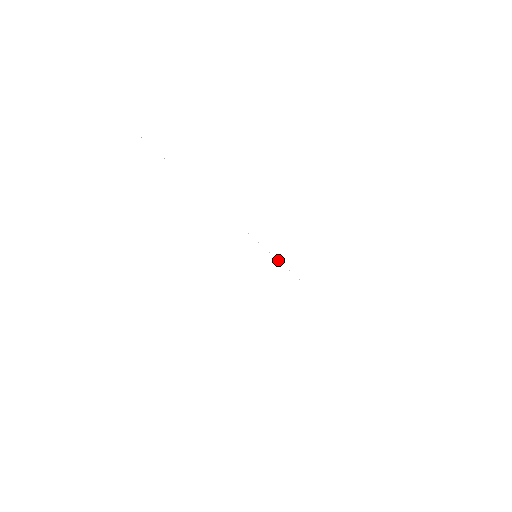
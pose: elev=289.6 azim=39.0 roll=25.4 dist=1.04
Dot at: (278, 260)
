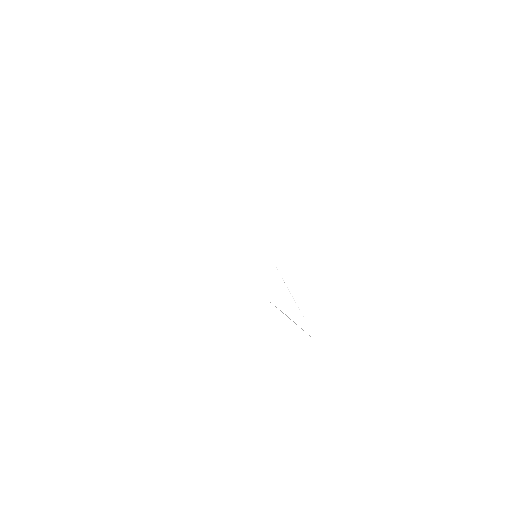
Dot at: occluded
